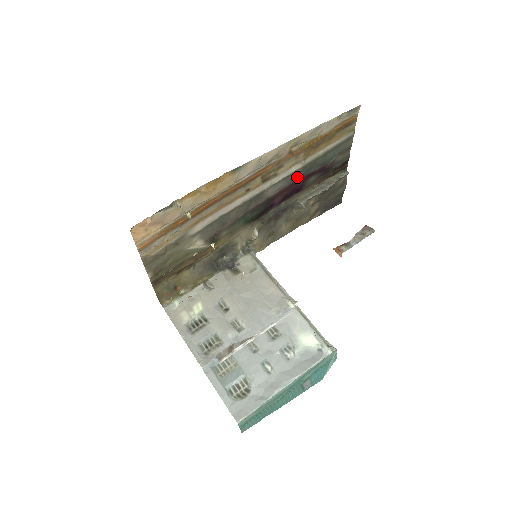
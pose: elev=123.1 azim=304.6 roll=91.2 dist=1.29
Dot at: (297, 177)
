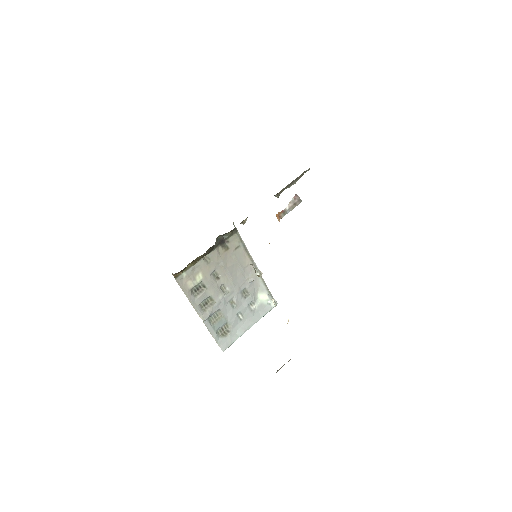
Dot at: occluded
